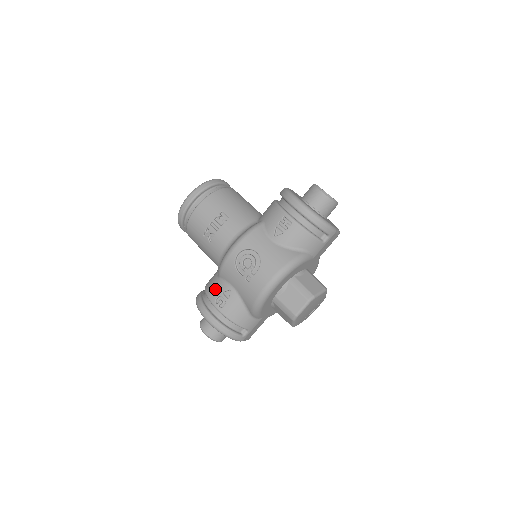
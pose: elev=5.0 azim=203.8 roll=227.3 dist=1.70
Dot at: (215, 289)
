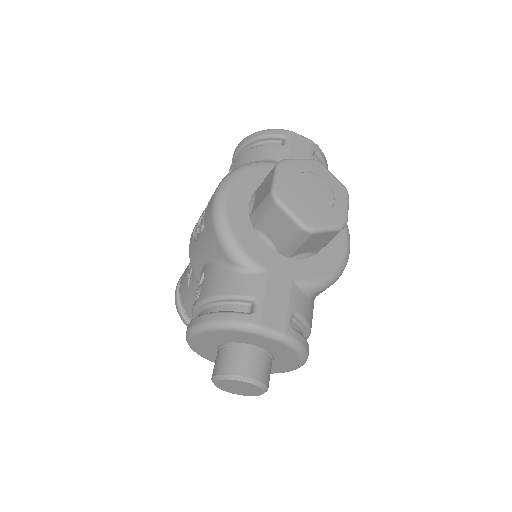
Dot at: occluded
